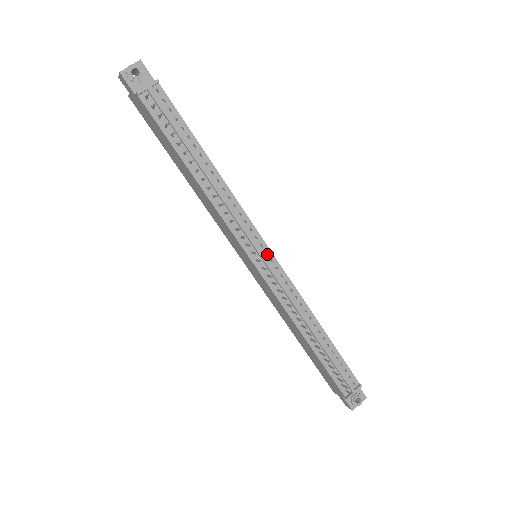
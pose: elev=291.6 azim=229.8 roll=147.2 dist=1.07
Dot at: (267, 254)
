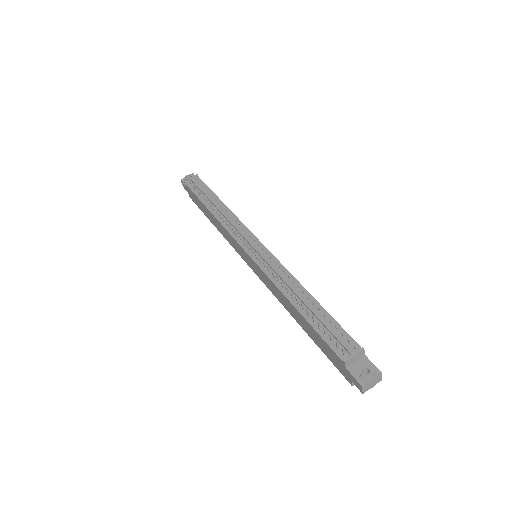
Dot at: (258, 245)
